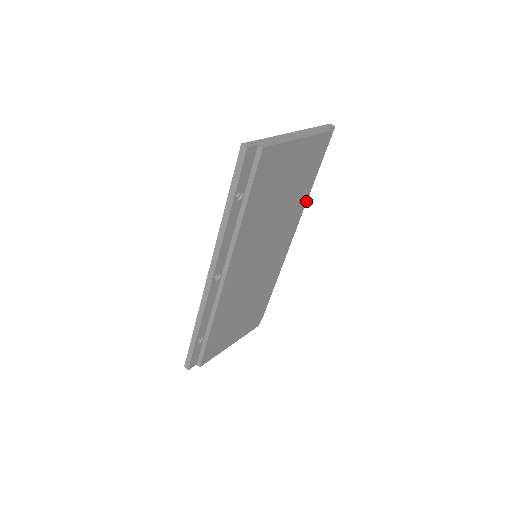
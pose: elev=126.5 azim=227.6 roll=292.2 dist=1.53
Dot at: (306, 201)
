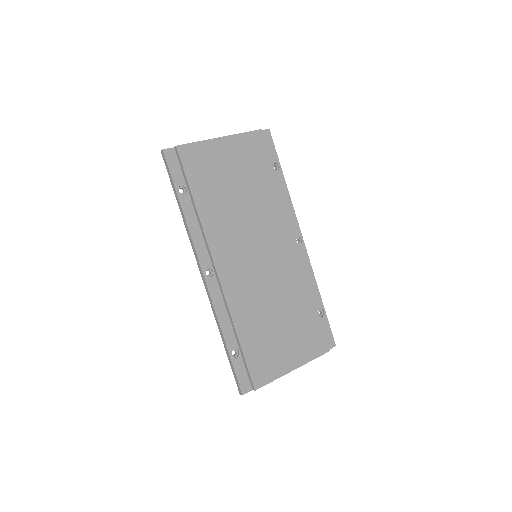
Dot at: (290, 199)
